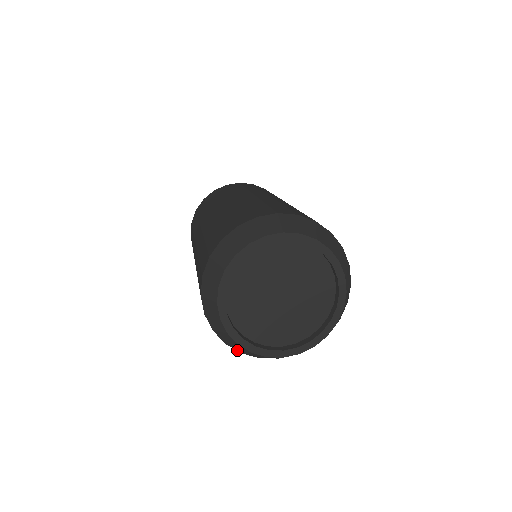
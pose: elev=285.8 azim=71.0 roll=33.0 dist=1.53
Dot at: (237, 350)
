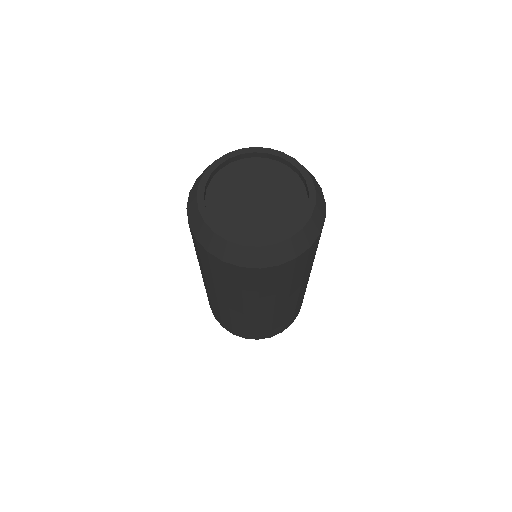
Dot at: (189, 217)
